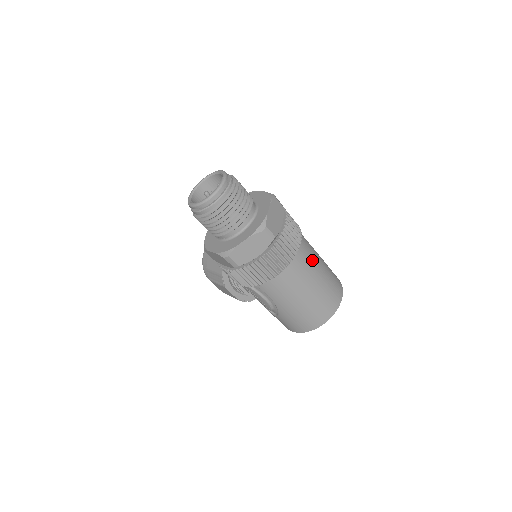
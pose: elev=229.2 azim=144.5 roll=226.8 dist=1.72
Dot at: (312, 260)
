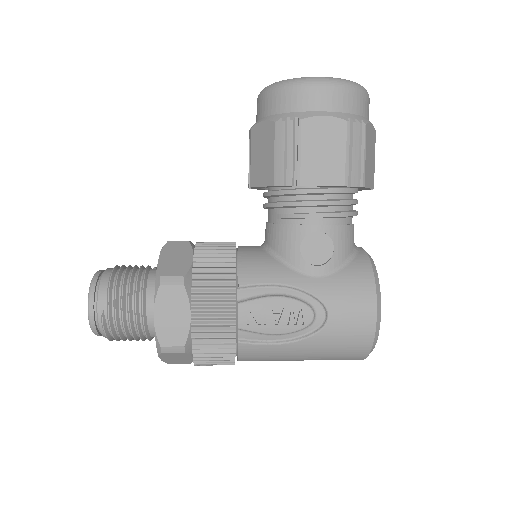
Dot at: (272, 360)
